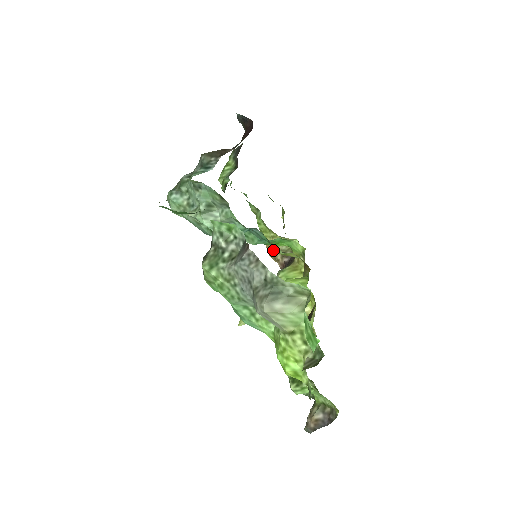
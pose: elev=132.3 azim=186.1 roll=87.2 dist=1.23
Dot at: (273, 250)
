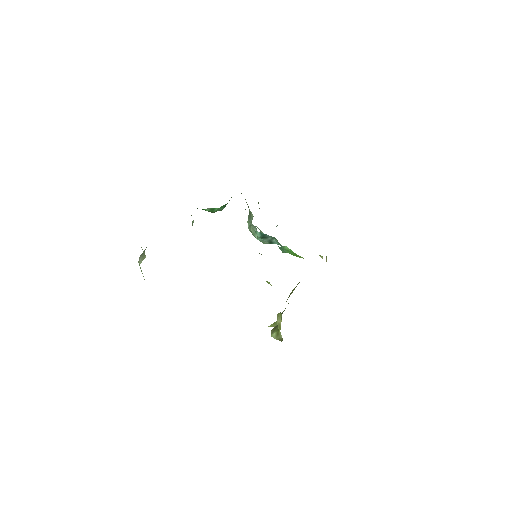
Dot at: occluded
